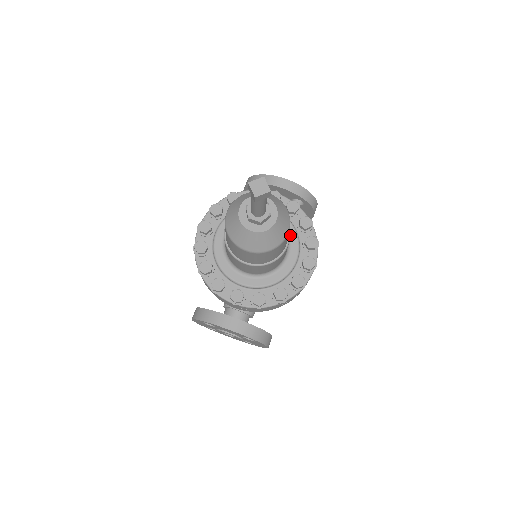
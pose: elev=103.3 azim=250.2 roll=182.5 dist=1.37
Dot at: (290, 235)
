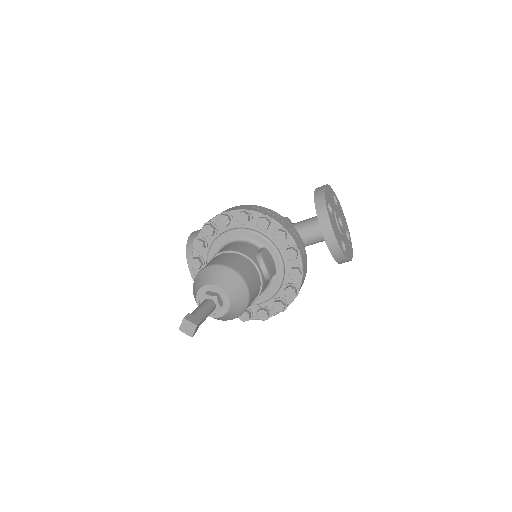
Dot at: (272, 287)
